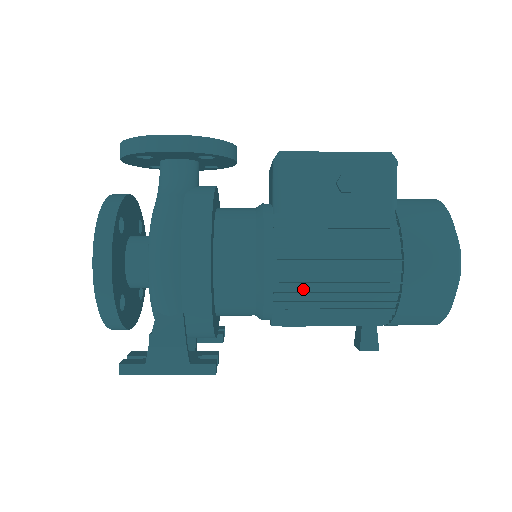
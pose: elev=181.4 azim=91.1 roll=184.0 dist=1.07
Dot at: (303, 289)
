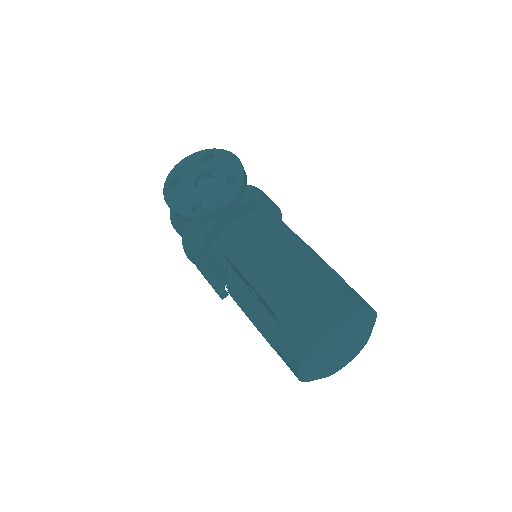
Dot at: occluded
